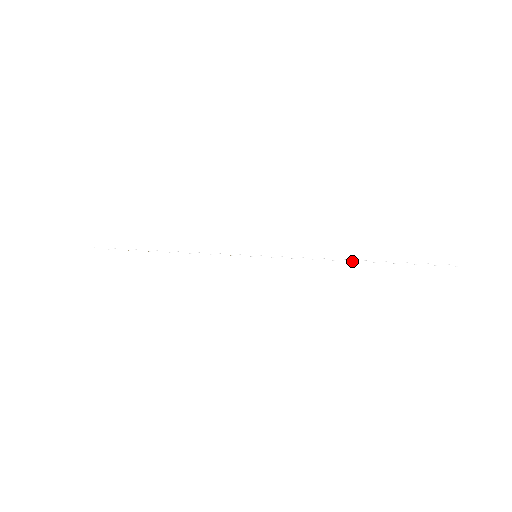
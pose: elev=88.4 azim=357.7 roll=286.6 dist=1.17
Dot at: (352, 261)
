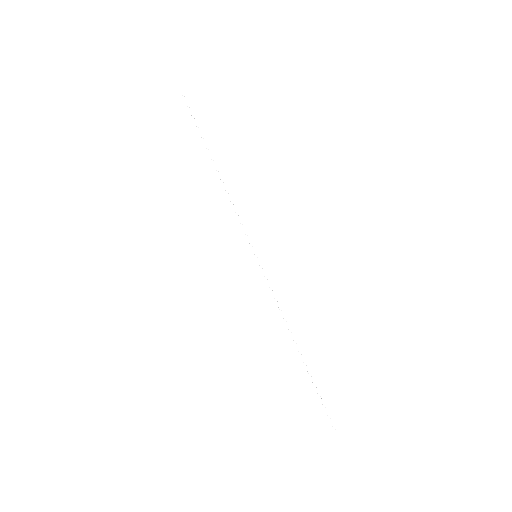
Dot at: (295, 343)
